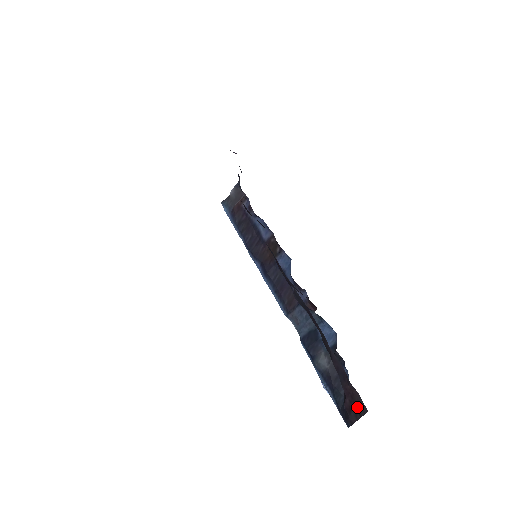
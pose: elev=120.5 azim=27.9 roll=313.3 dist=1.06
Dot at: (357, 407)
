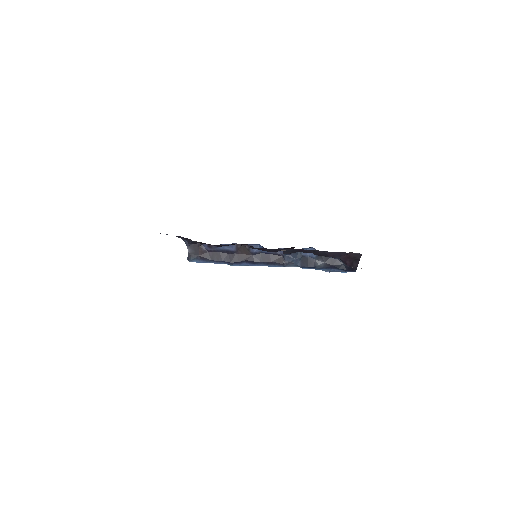
Dot at: (355, 259)
